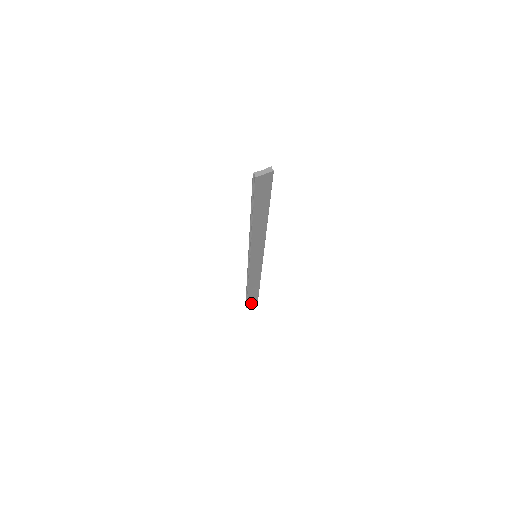
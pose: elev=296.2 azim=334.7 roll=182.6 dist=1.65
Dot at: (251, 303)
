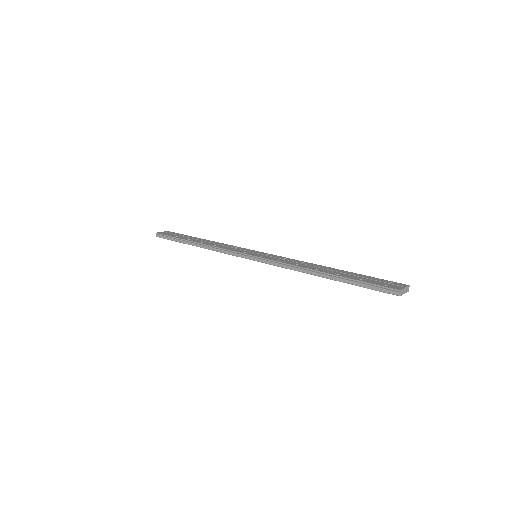
Dot at: occluded
